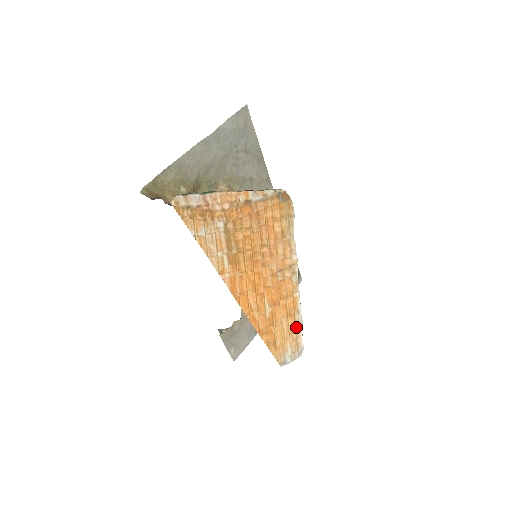
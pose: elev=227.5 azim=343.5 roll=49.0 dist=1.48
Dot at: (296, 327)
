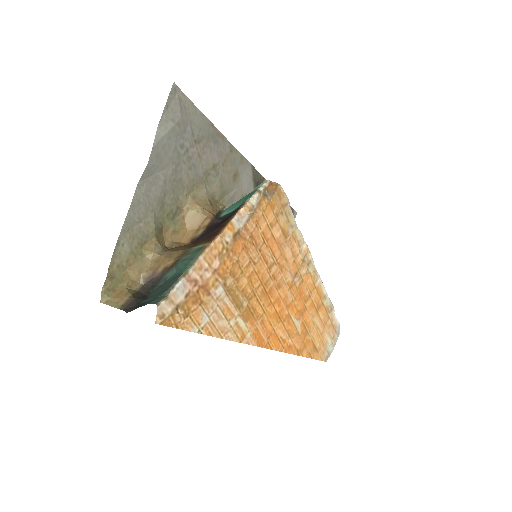
Dot at: (327, 313)
